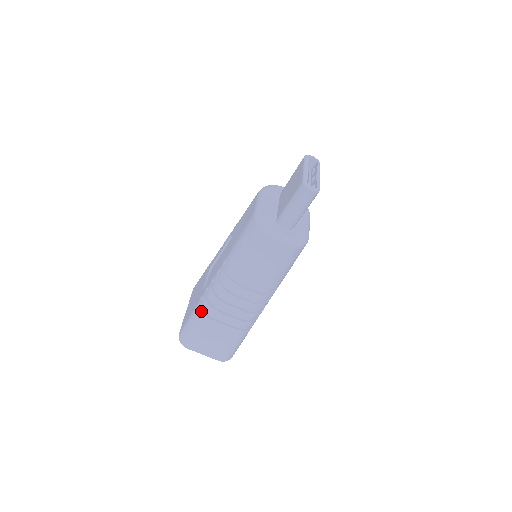
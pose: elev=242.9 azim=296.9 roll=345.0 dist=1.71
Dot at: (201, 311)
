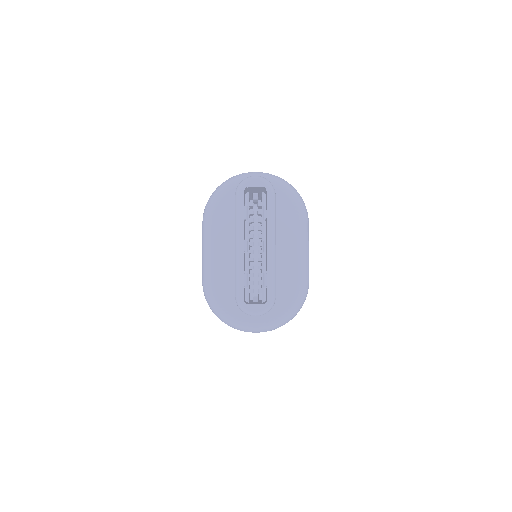
Dot at: occluded
